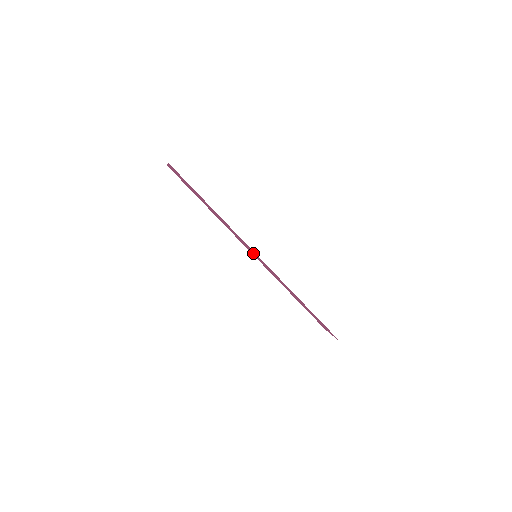
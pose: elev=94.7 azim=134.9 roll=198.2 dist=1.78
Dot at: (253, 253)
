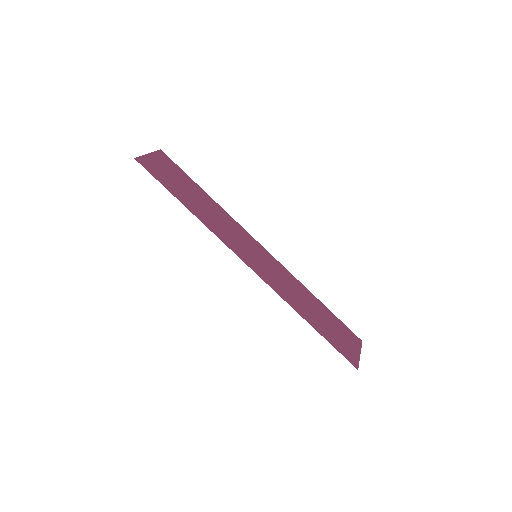
Dot at: (253, 252)
